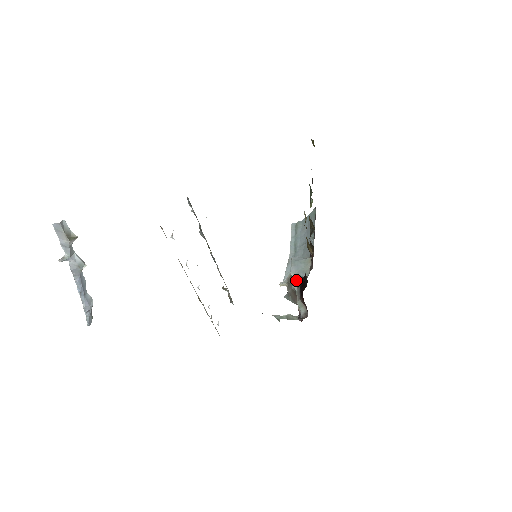
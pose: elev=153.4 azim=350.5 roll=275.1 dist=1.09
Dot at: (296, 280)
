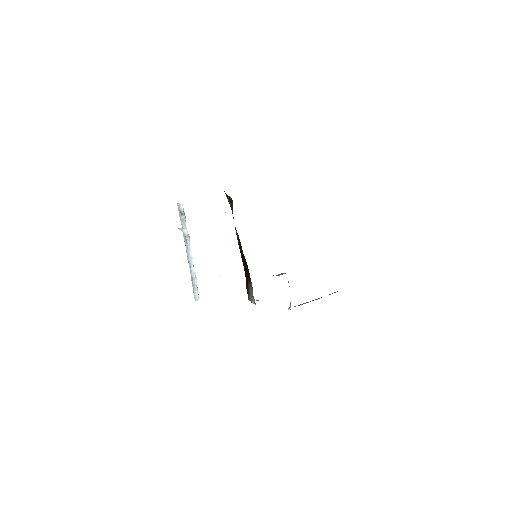
Dot at: occluded
